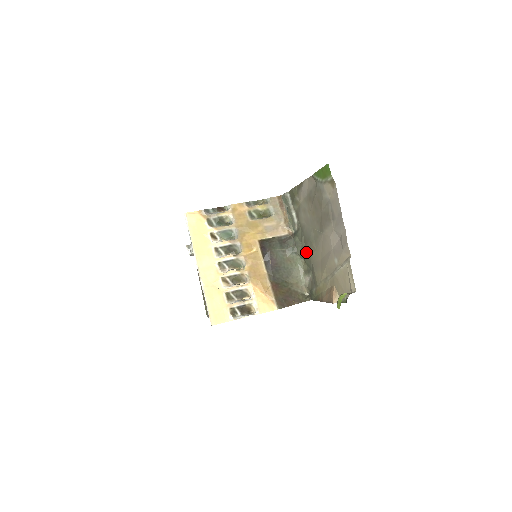
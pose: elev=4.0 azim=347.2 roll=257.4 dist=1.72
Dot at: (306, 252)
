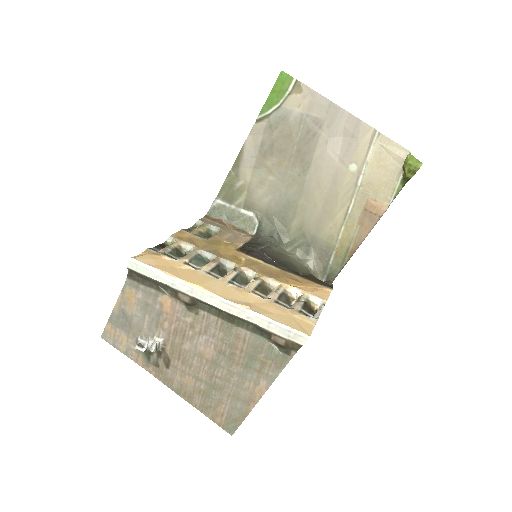
Dot at: (290, 231)
